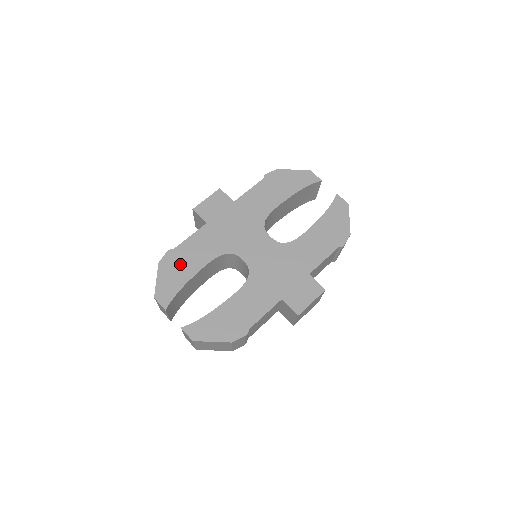
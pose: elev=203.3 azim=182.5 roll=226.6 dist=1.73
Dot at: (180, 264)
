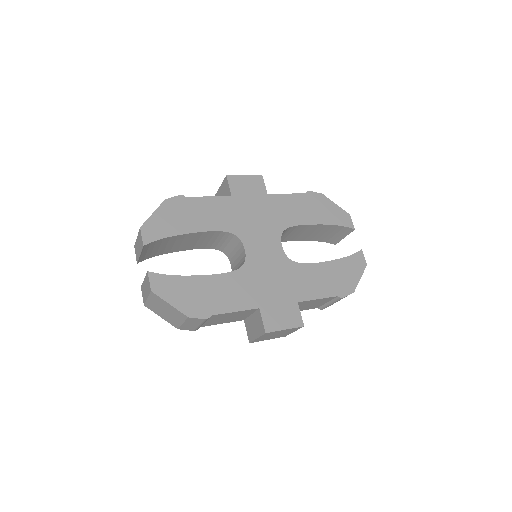
Dot at: (184, 214)
